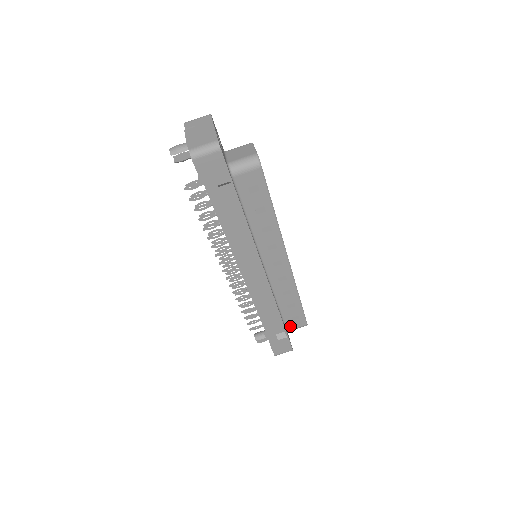
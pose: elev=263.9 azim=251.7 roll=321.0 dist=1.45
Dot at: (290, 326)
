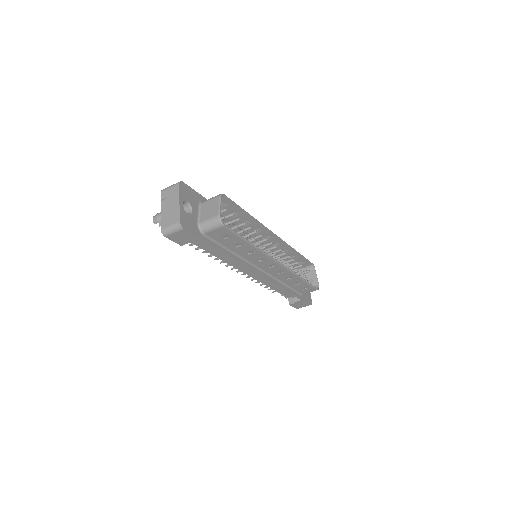
Dot at: (303, 292)
